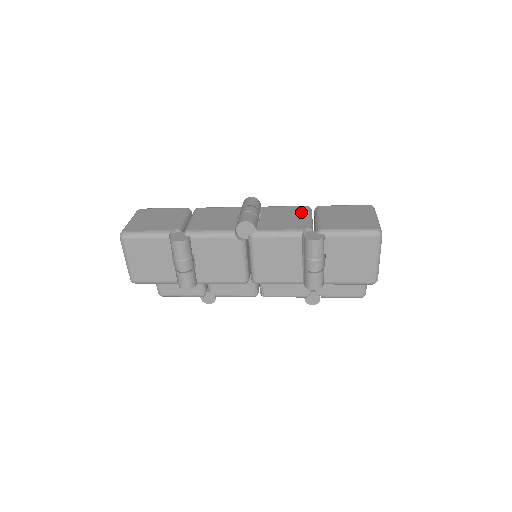
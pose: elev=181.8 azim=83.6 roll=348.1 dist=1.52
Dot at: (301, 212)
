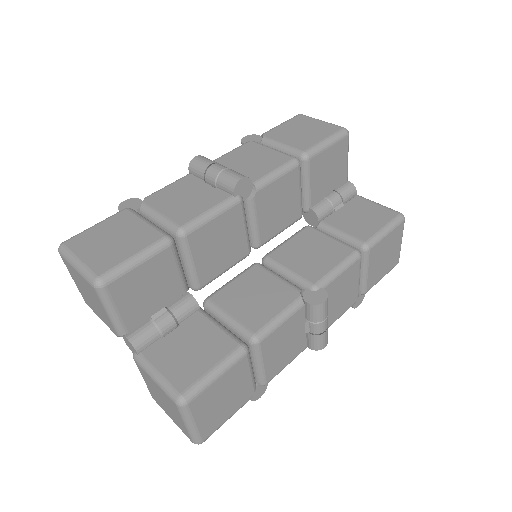
Dot at: (356, 275)
